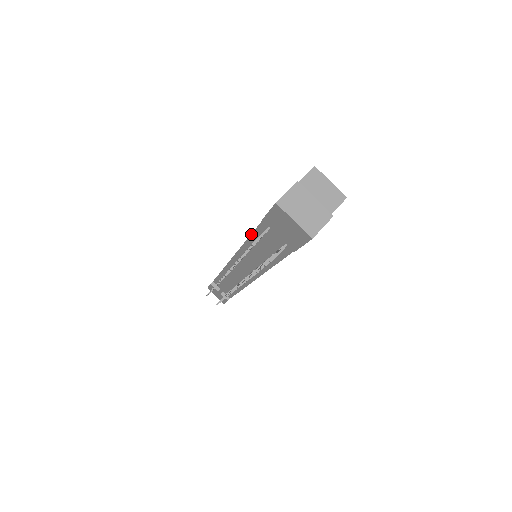
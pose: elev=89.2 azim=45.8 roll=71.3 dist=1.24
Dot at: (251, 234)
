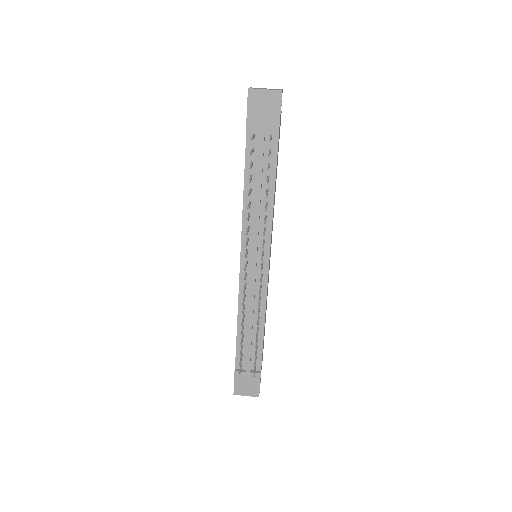
Dot at: (244, 177)
